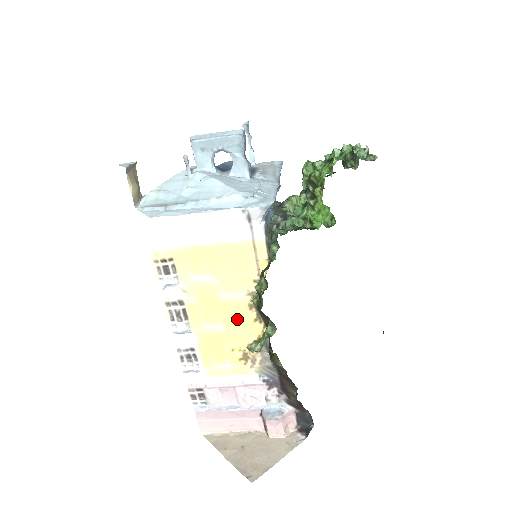
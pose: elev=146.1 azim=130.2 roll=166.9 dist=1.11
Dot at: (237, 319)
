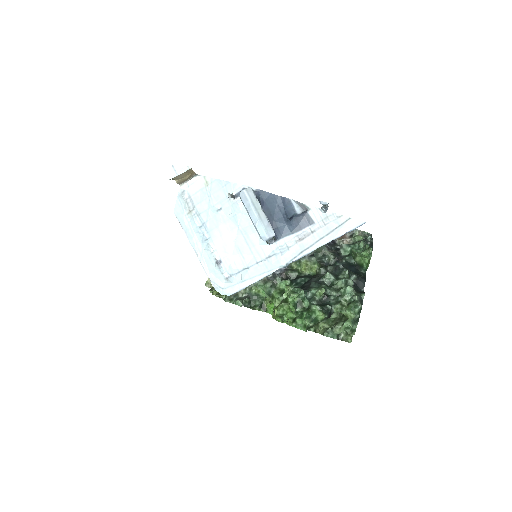
Dot at: occluded
